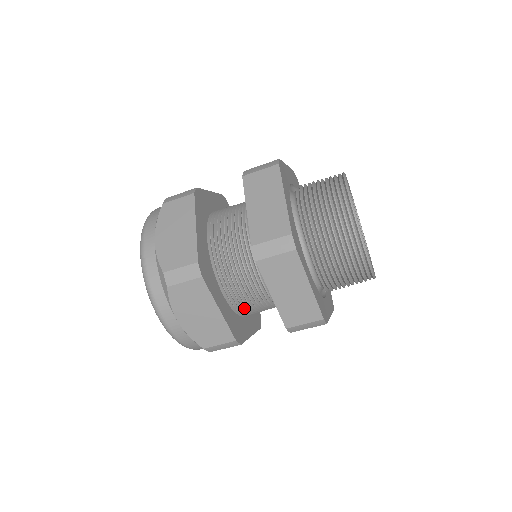
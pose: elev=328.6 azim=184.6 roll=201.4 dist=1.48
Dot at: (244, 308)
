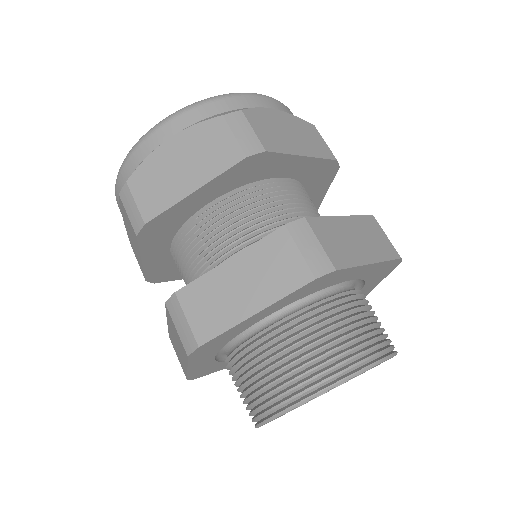
Dot at: occluded
